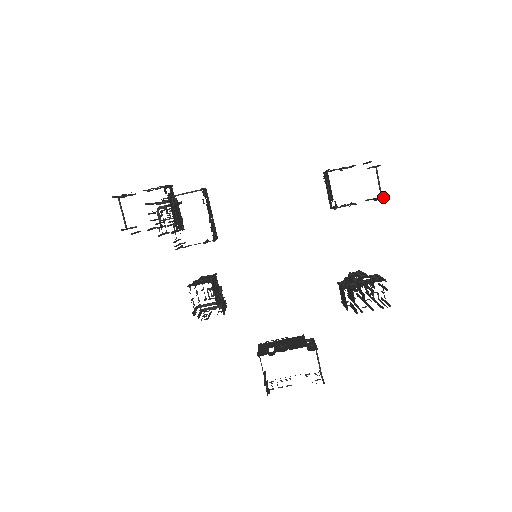
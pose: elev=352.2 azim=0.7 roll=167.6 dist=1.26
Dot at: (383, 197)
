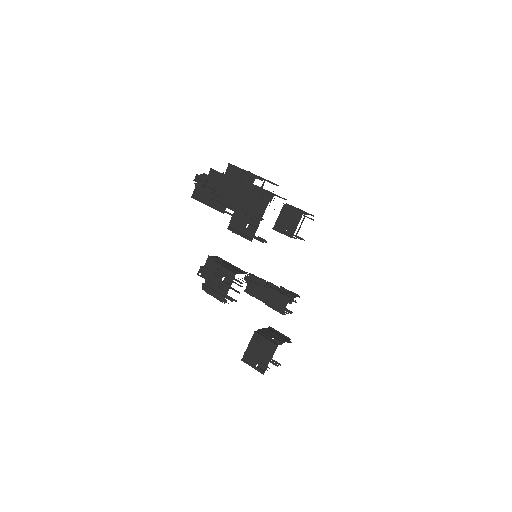
Dot at: occluded
